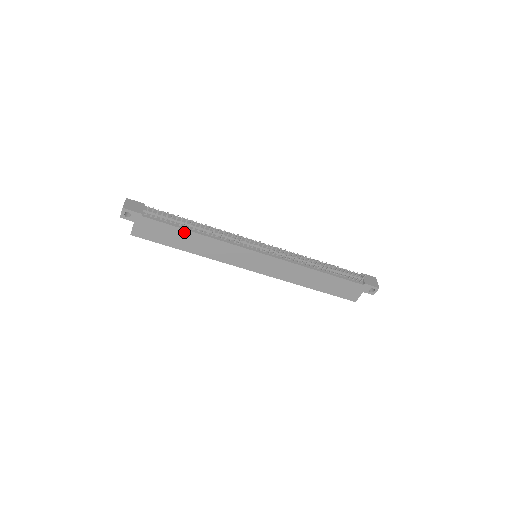
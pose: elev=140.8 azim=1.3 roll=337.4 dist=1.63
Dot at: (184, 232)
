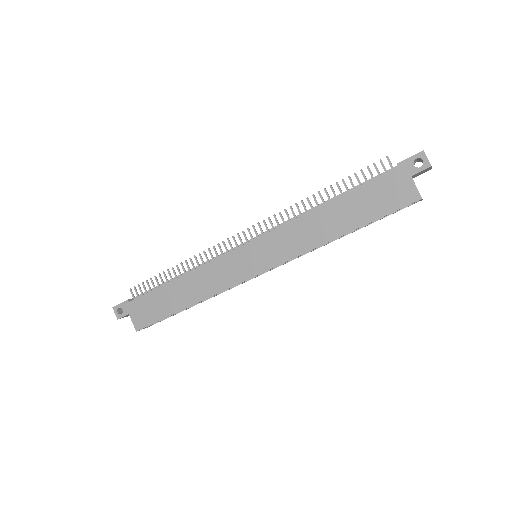
Dot at: (168, 287)
